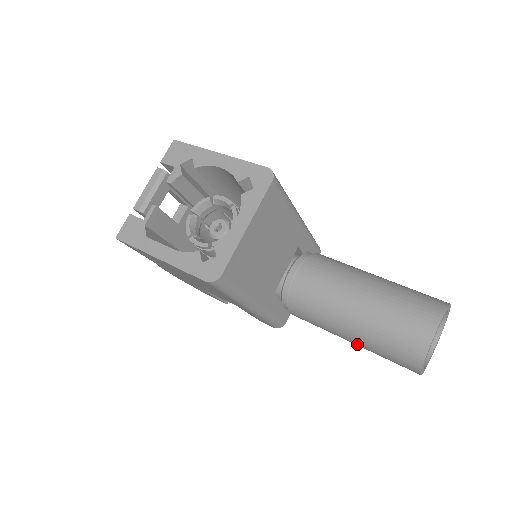
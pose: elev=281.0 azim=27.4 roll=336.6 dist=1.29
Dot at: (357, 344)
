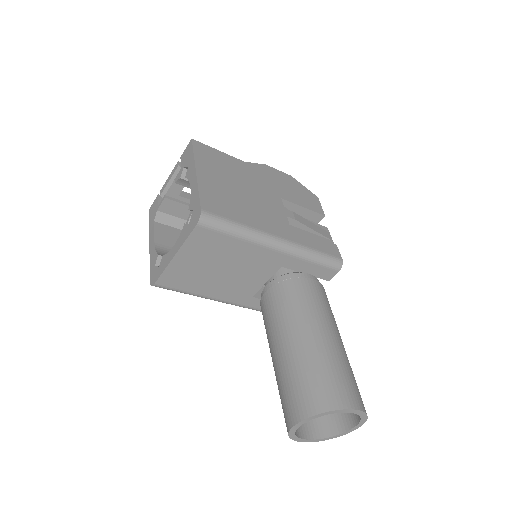
Dot at: occluded
